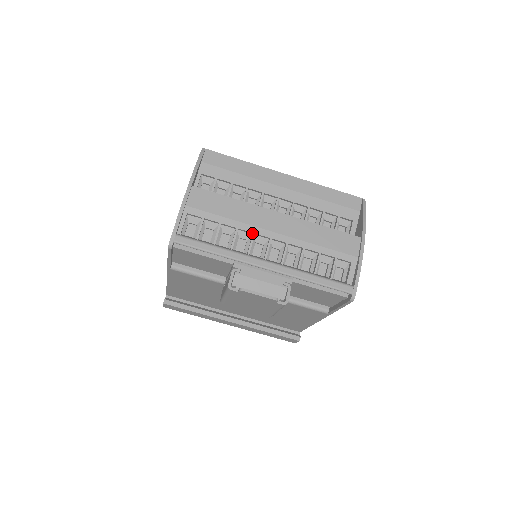
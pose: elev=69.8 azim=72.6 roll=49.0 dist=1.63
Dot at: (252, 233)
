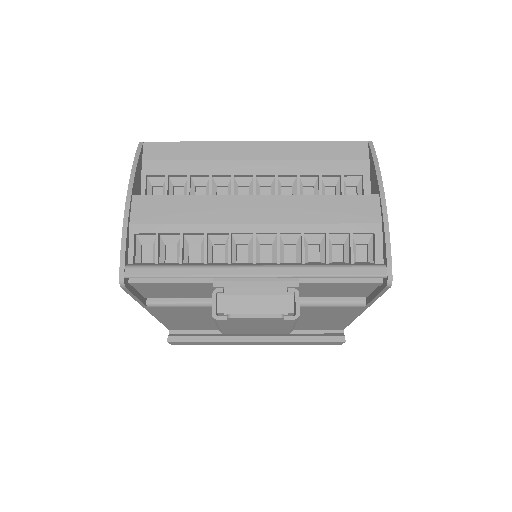
Dot at: (228, 234)
